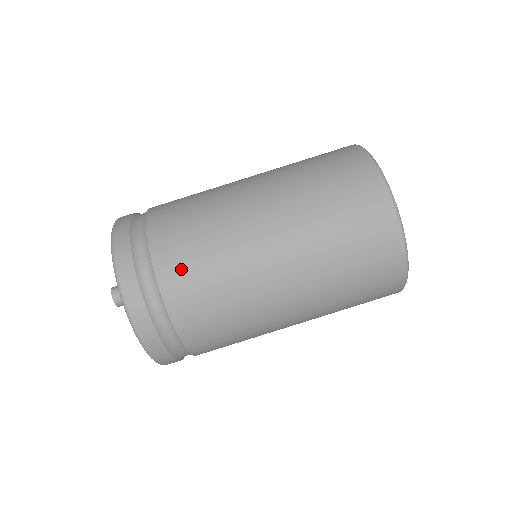
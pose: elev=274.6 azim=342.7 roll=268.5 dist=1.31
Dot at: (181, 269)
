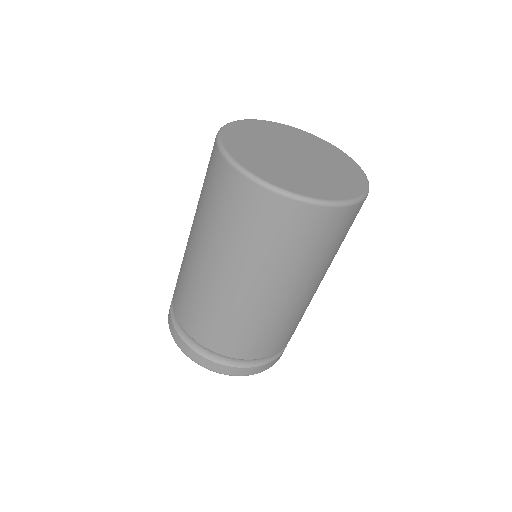
Dot at: (226, 342)
